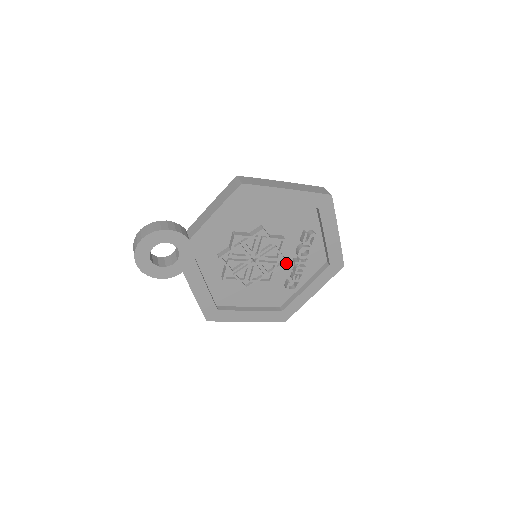
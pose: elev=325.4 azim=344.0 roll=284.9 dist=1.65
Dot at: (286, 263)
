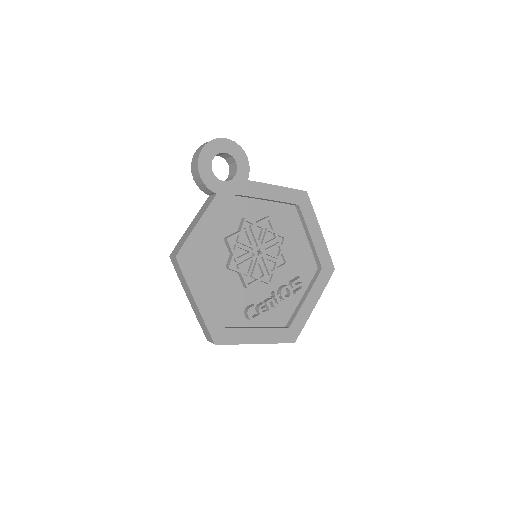
Dot at: (265, 289)
